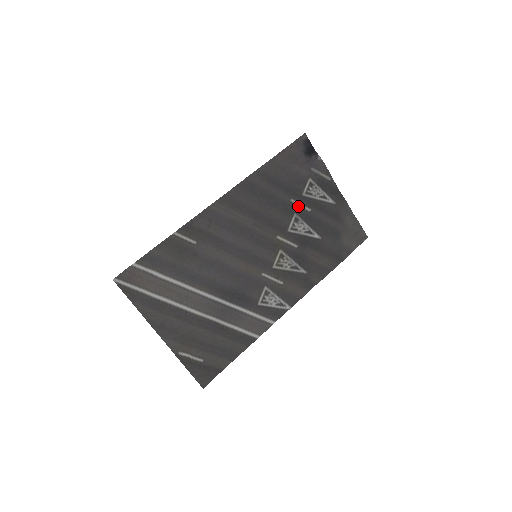
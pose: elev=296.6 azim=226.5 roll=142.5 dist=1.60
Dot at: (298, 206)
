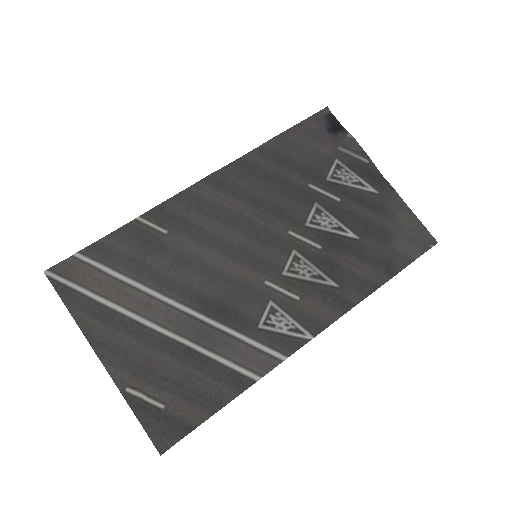
Dot at: (320, 193)
